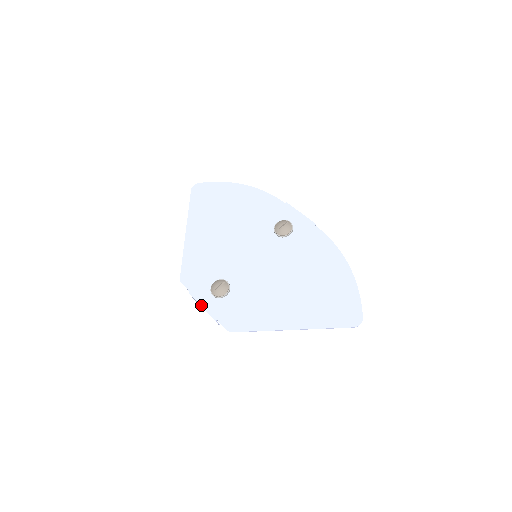
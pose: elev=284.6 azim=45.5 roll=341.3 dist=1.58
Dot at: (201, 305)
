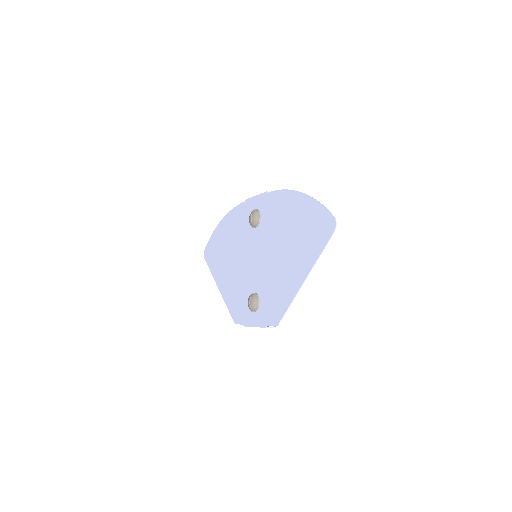
Dot at: (253, 326)
